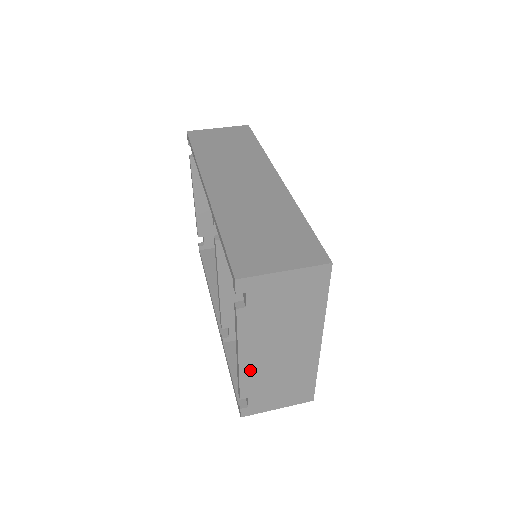
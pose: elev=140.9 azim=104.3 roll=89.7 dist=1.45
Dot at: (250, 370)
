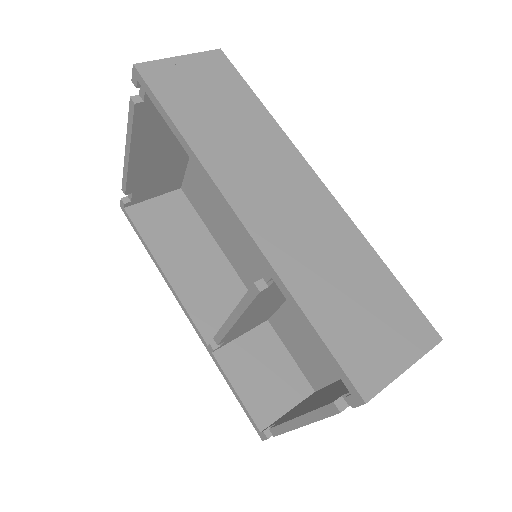
Dot at: occluded
